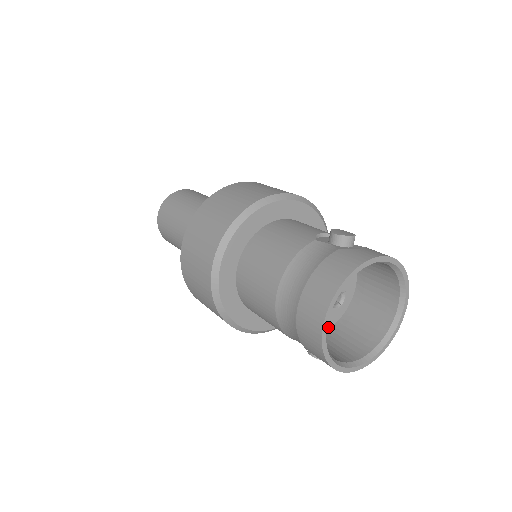
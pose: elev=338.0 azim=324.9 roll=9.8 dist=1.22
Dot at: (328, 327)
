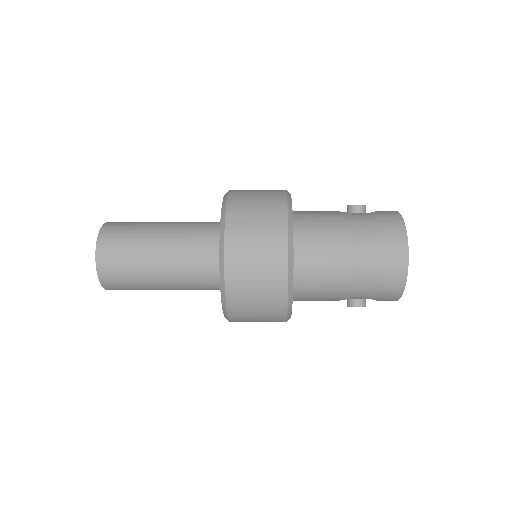
Dot at: occluded
